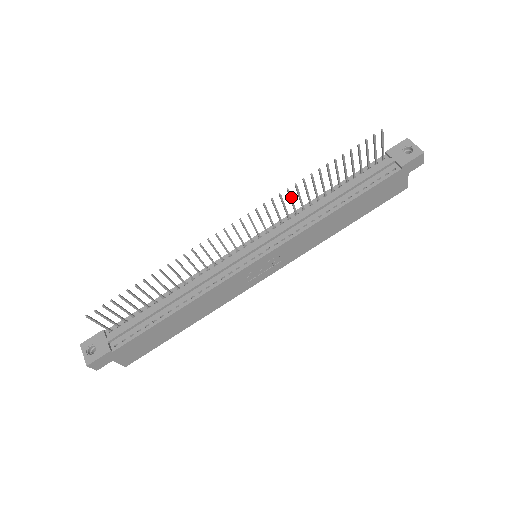
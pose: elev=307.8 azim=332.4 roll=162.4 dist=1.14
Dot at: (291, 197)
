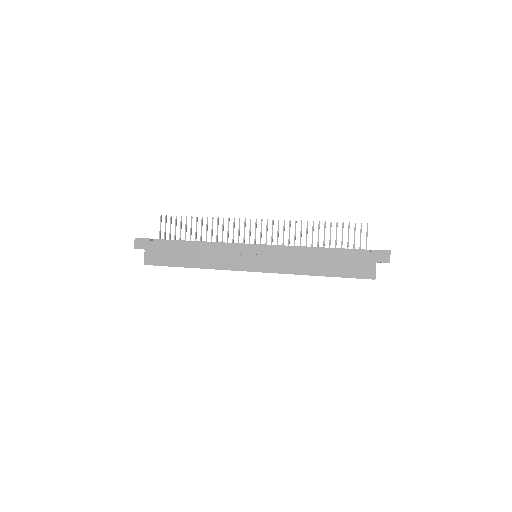
Dot at: occluded
